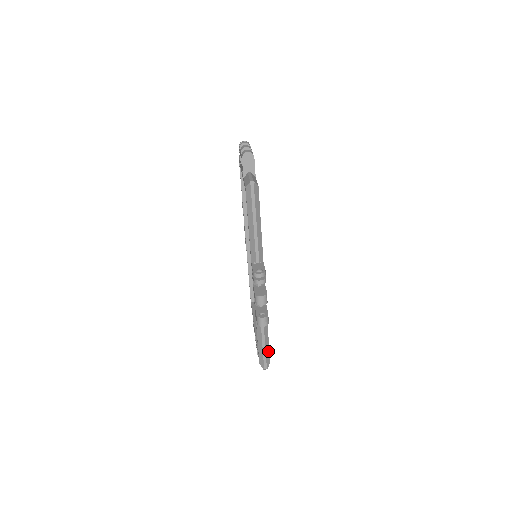
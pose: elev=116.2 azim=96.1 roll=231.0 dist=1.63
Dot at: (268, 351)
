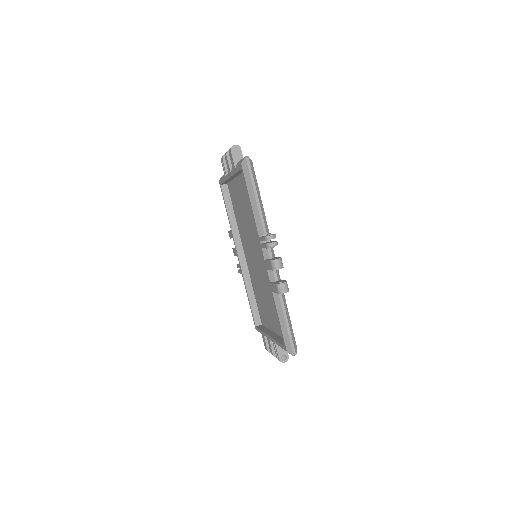
Dot at: (292, 333)
